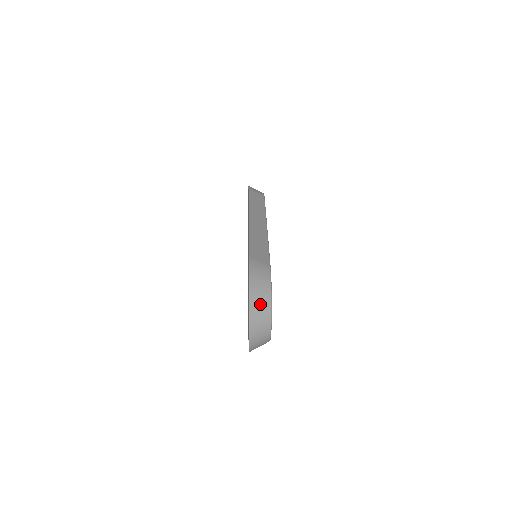
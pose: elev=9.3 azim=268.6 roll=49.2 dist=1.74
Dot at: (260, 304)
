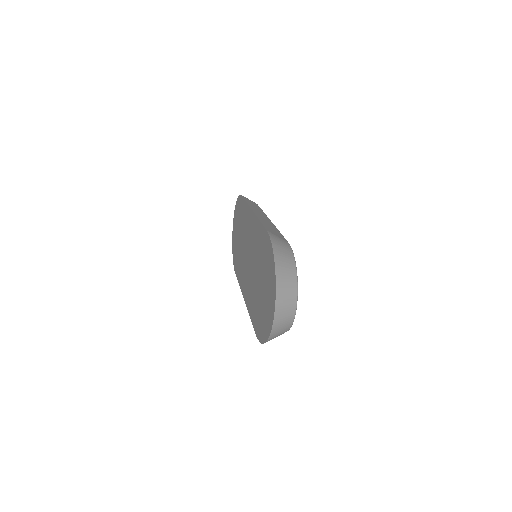
Dot at: (286, 274)
